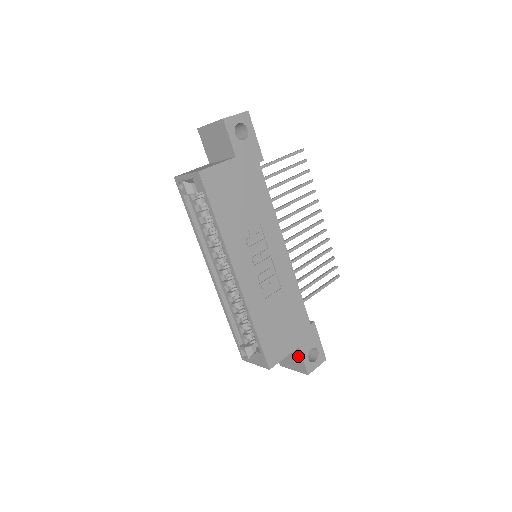
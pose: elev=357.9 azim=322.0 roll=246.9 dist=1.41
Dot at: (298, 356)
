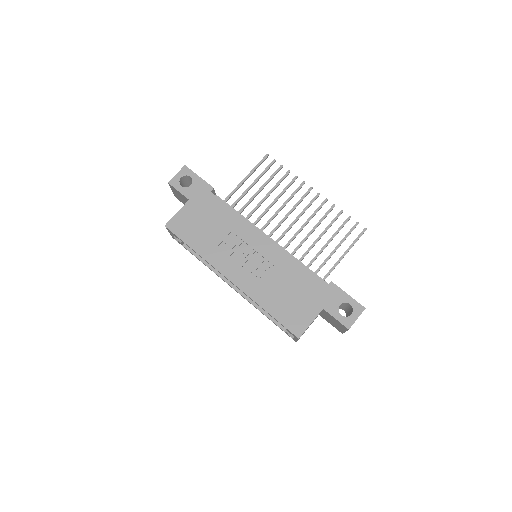
Dot at: (331, 317)
